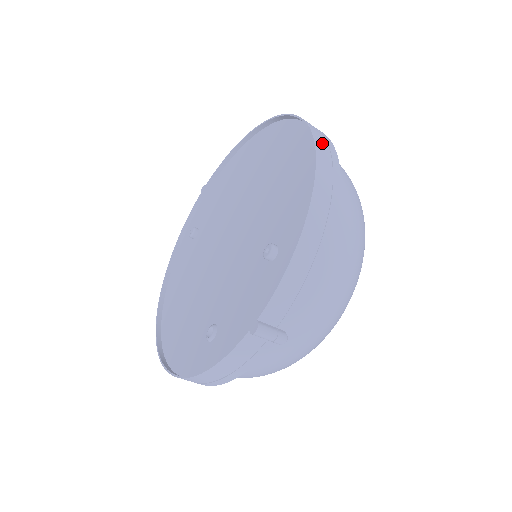
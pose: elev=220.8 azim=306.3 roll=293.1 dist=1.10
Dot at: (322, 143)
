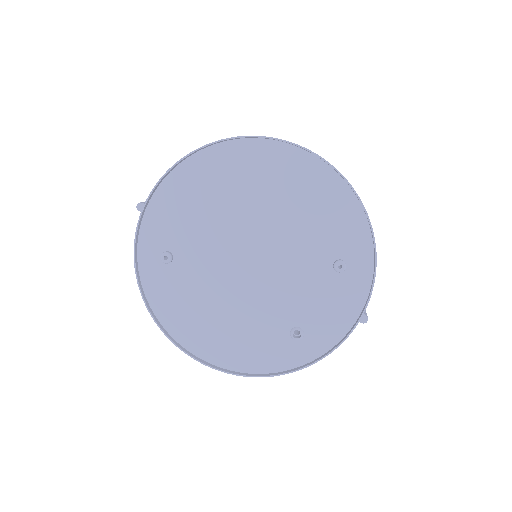
Dot at: occluded
